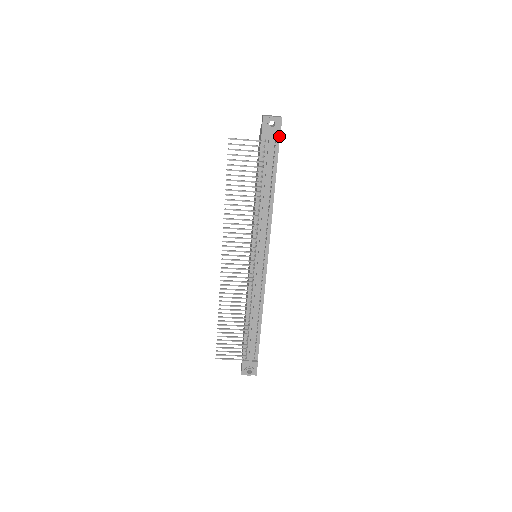
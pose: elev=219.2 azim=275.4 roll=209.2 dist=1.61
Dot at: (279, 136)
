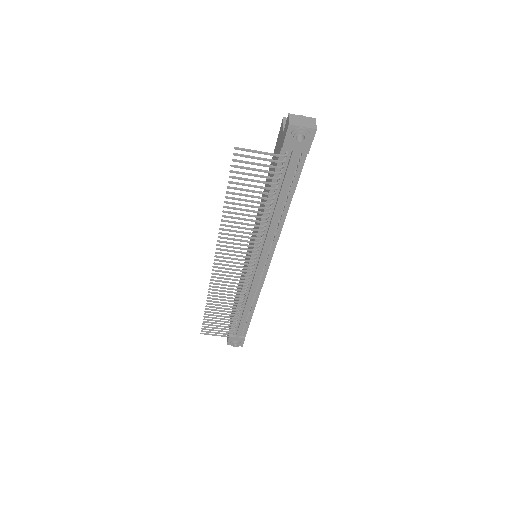
Dot at: (307, 151)
